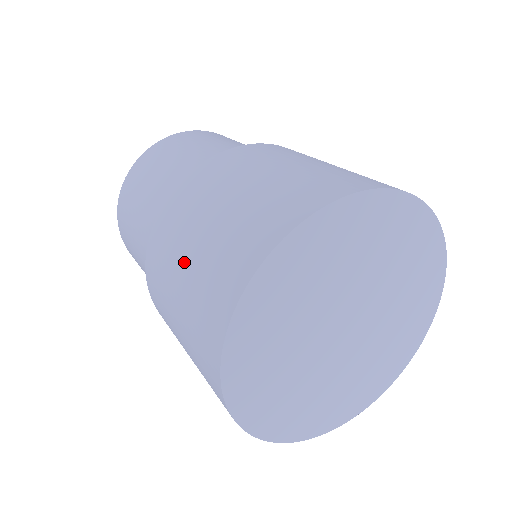
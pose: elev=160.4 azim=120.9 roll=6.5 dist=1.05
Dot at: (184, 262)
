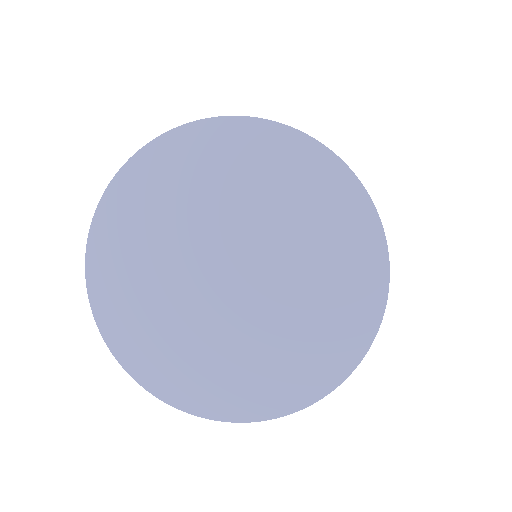
Dot at: occluded
